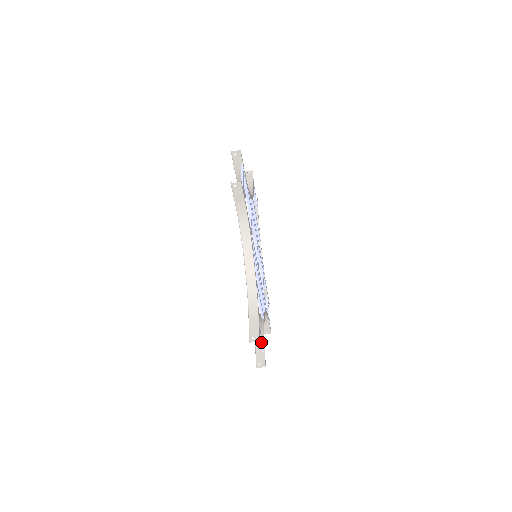
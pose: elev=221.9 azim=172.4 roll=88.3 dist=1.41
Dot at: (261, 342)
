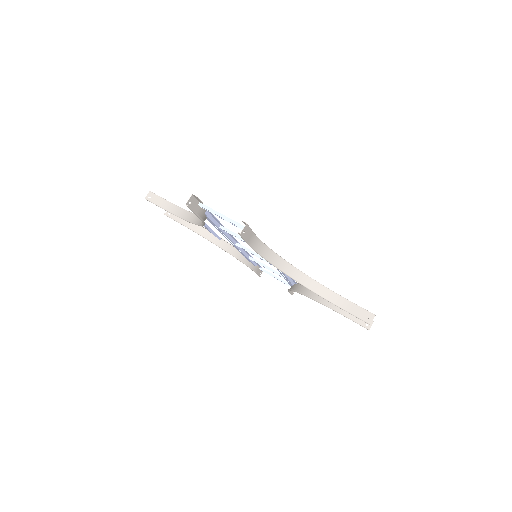
Dot at: occluded
